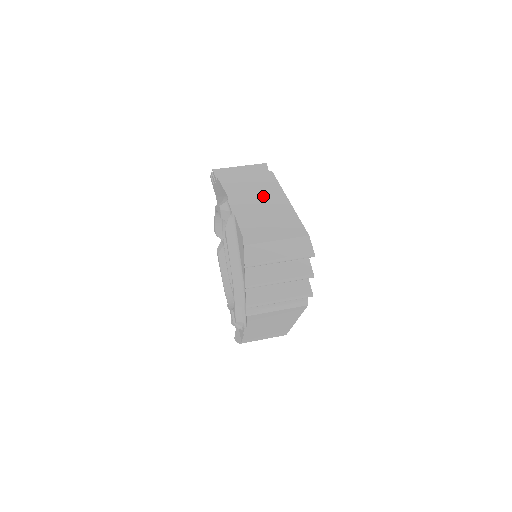
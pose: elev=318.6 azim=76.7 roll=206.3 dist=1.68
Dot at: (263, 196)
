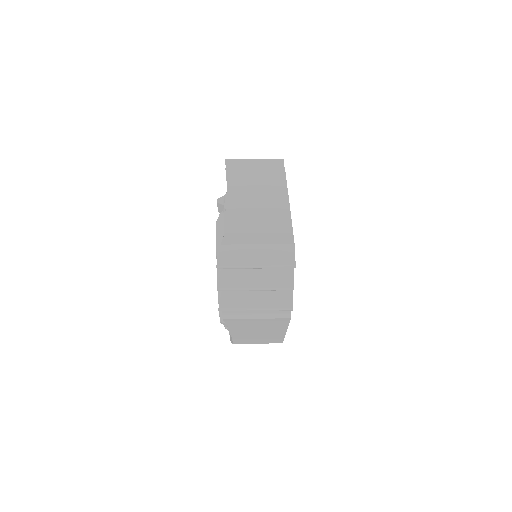
Dot at: (264, 194)
